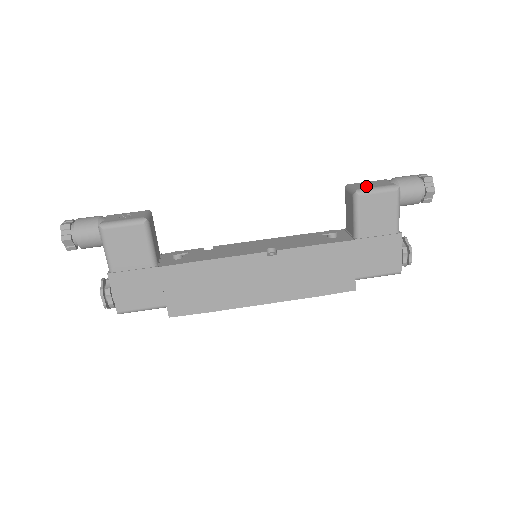
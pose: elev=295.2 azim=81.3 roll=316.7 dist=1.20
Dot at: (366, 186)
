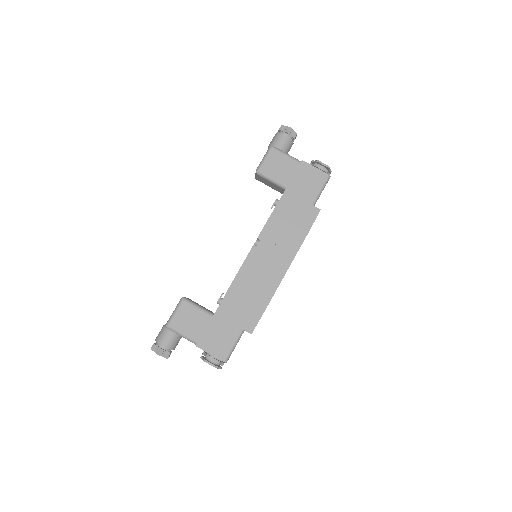
Dot at: occluded
